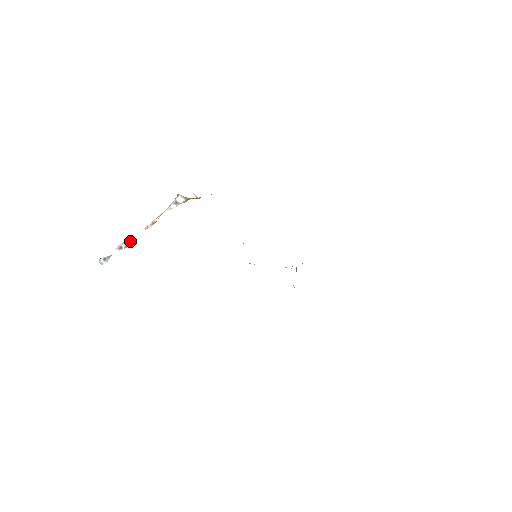
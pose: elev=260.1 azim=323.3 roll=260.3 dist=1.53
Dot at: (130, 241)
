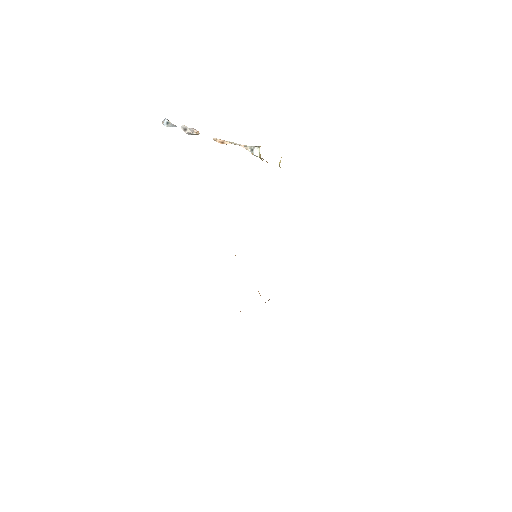
Dot at: (197, 133)
